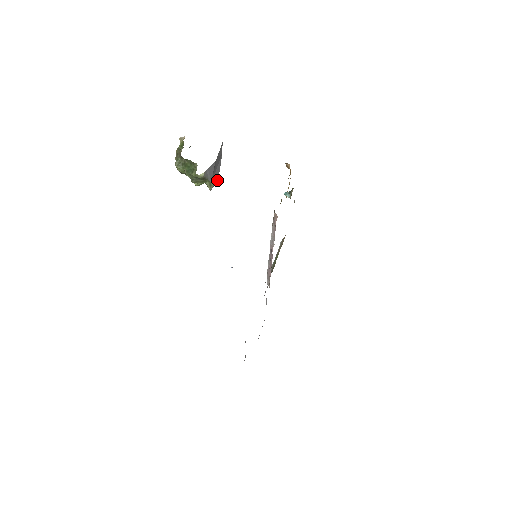
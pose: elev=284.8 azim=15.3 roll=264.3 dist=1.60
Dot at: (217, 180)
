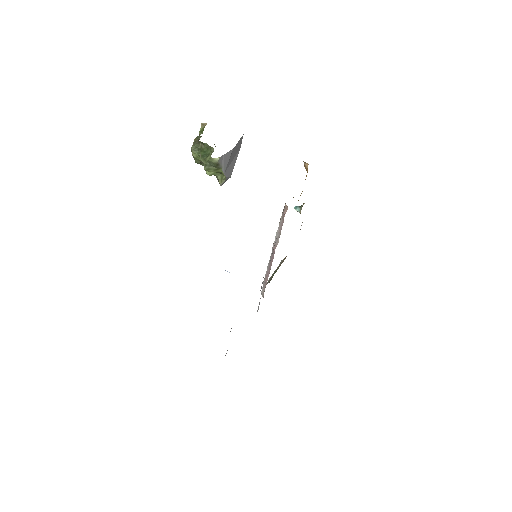
Dot at: (230, 176)
